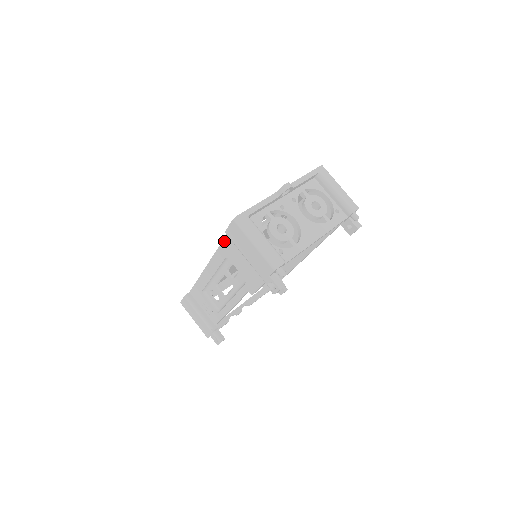
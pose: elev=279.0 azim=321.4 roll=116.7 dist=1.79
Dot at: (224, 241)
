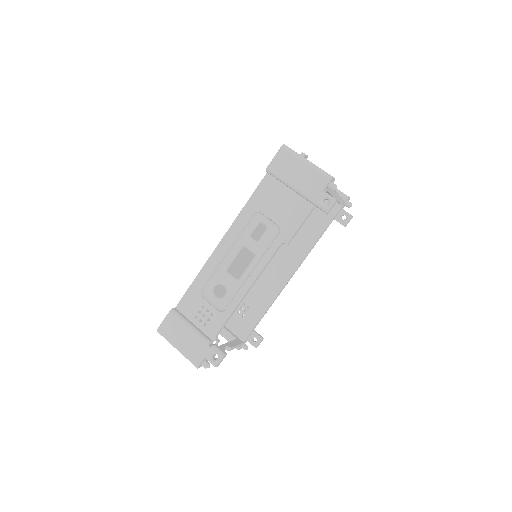
Dot at: (256, 190)
